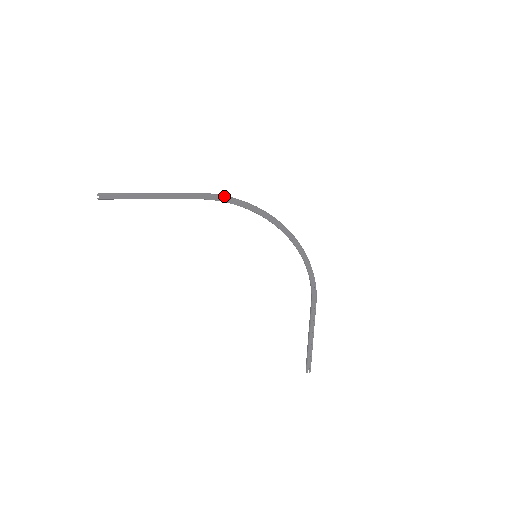
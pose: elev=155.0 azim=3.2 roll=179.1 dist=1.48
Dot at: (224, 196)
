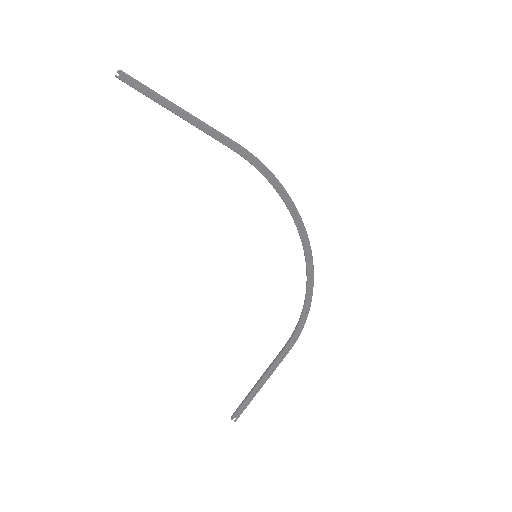
Dot at: (263, 164)
